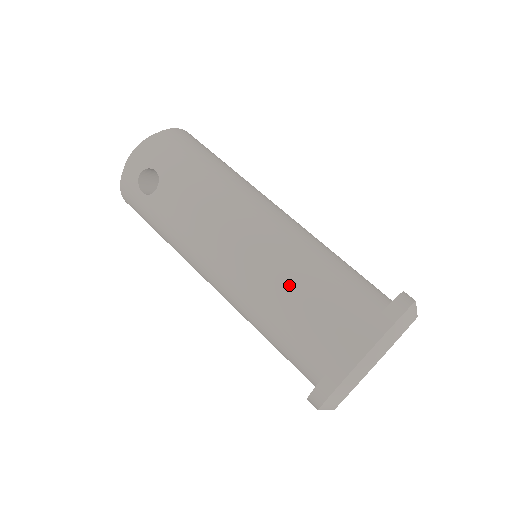
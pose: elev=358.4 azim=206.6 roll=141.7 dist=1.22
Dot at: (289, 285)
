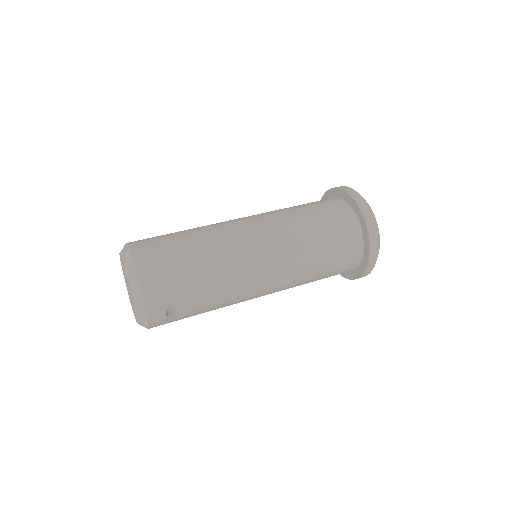
Dot at: (316, 261)
